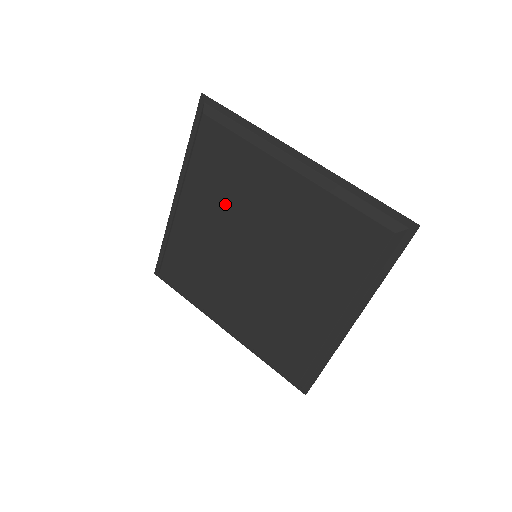
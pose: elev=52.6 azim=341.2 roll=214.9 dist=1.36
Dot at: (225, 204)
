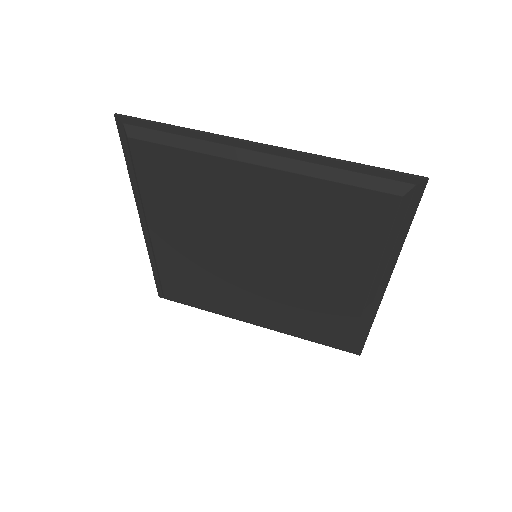
Dot at: (199, 220)
